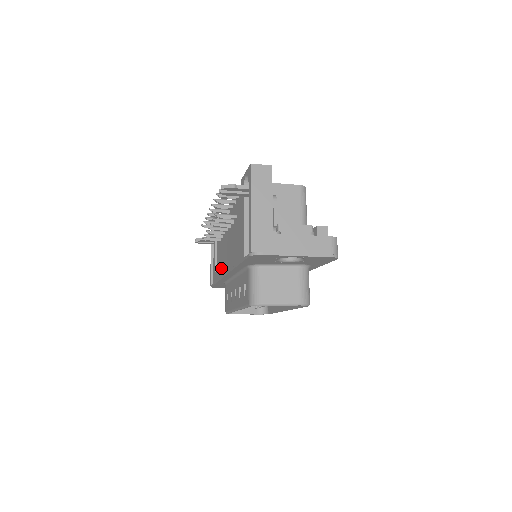
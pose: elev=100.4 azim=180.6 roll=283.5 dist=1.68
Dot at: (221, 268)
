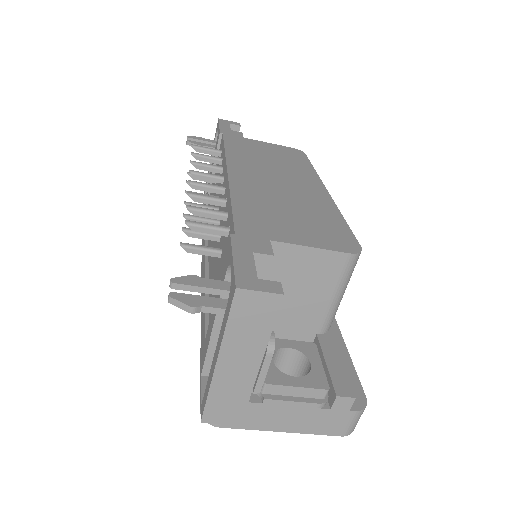
Dot at: (204, 240)
